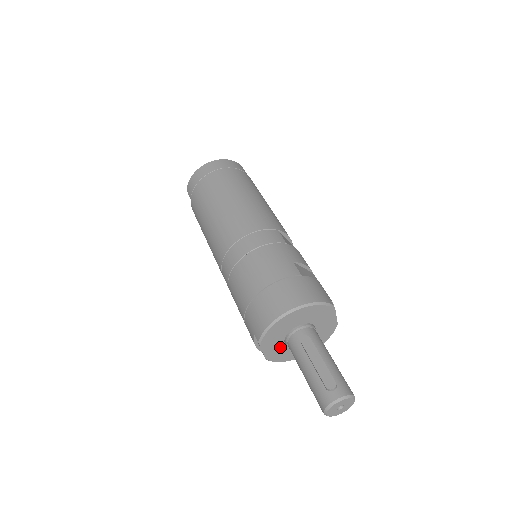
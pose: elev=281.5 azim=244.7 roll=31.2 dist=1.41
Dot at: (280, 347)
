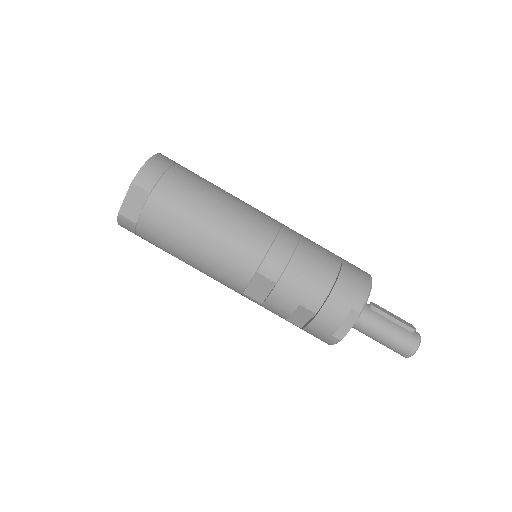
Dot at: occluded
